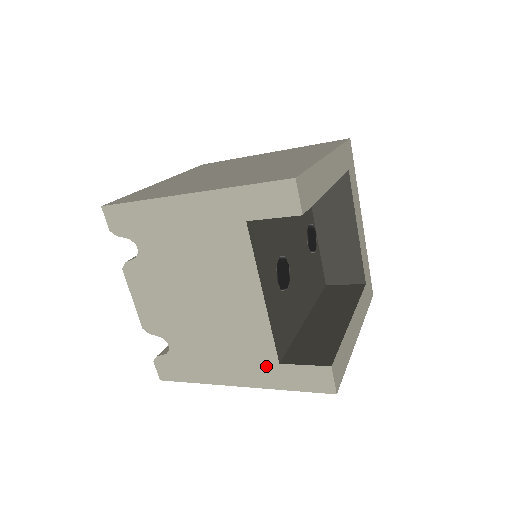
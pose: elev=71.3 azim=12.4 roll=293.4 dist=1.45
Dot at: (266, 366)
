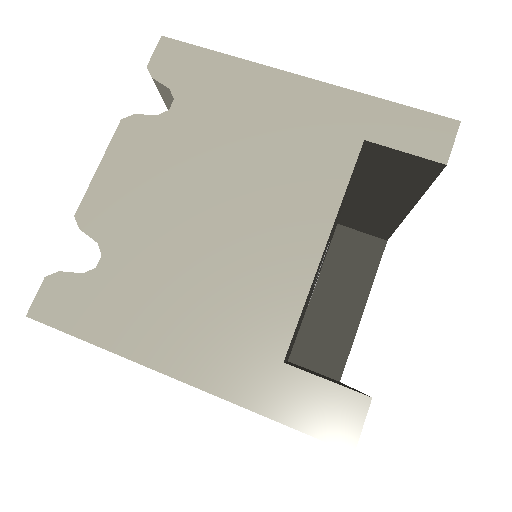
Dot at: (256, 358)
